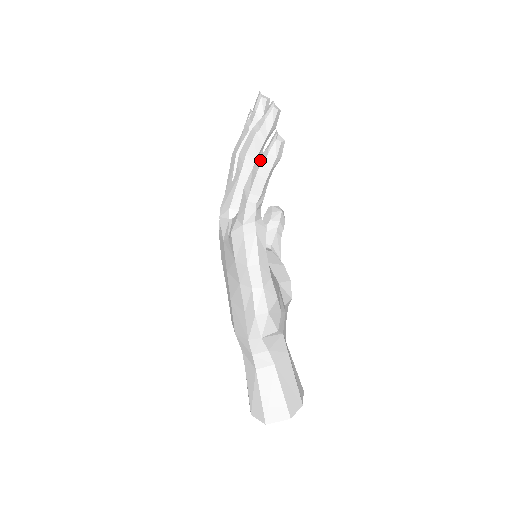
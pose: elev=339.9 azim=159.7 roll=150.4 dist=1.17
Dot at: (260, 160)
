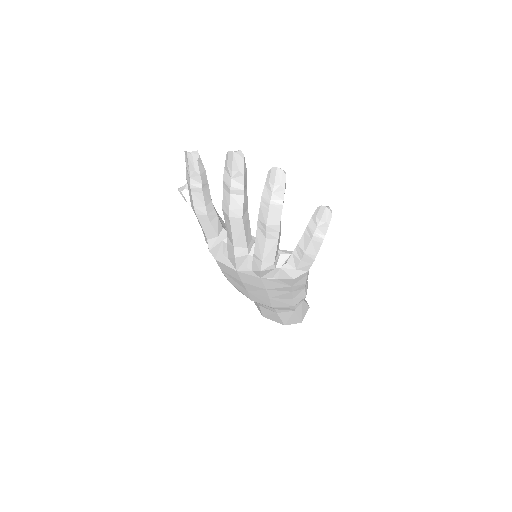
Dot at: (319, 233)
